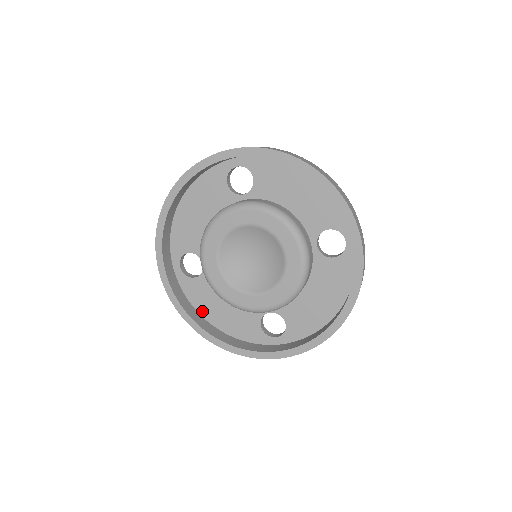
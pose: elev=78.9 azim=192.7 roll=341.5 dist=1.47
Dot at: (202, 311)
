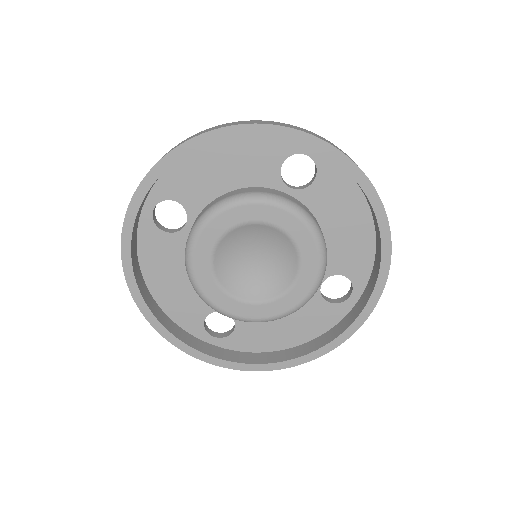
Dot at: (146, 269)
